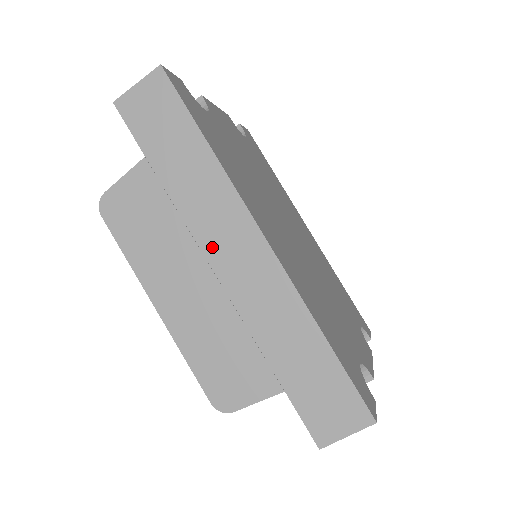
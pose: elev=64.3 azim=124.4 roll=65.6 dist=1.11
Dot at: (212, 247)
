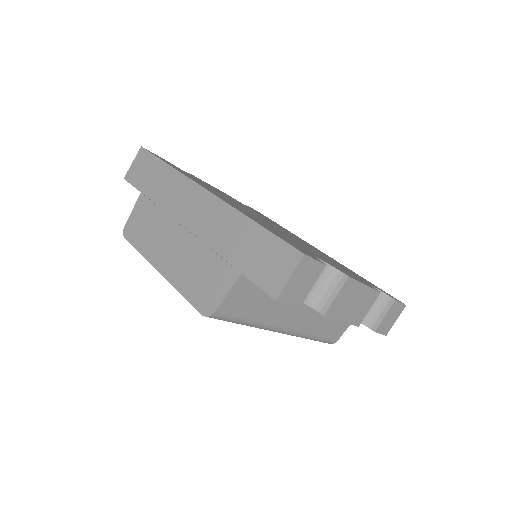
Dot at: (180, 214)
